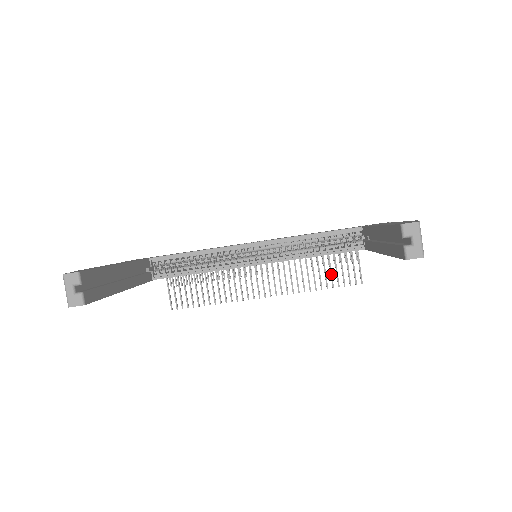
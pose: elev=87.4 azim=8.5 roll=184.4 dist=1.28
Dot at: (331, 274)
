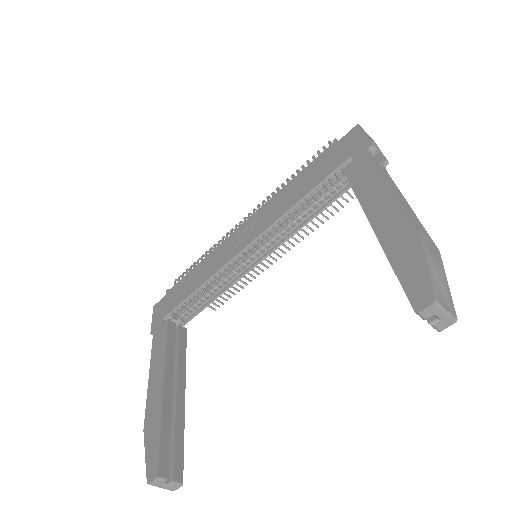
Dot at: occluded
